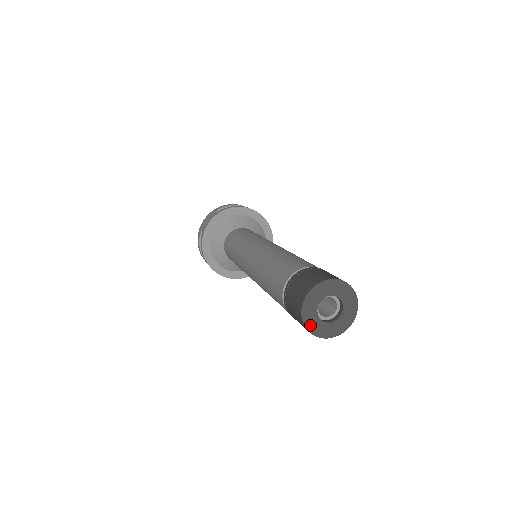
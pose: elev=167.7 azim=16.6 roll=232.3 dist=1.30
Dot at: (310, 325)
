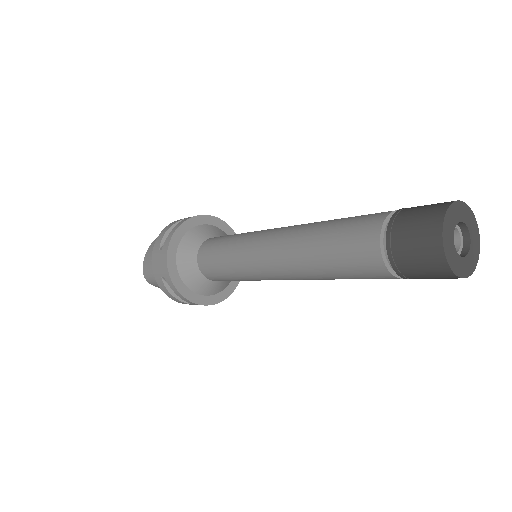
Dot at: (446, 230)
